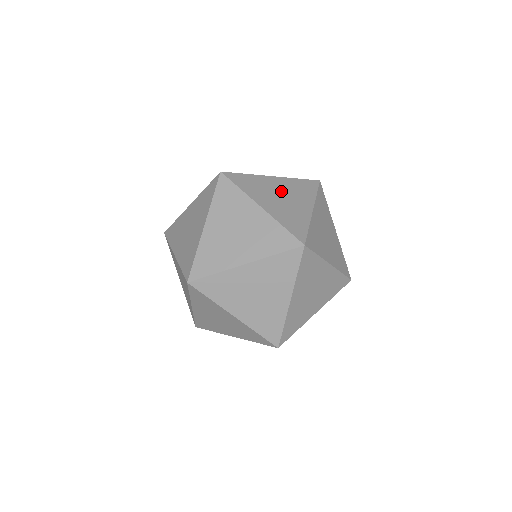
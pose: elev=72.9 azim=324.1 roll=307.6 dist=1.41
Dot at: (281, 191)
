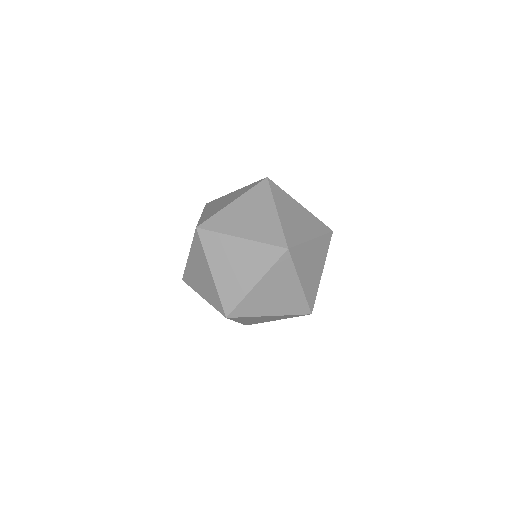
Dot at: (246, 211)
